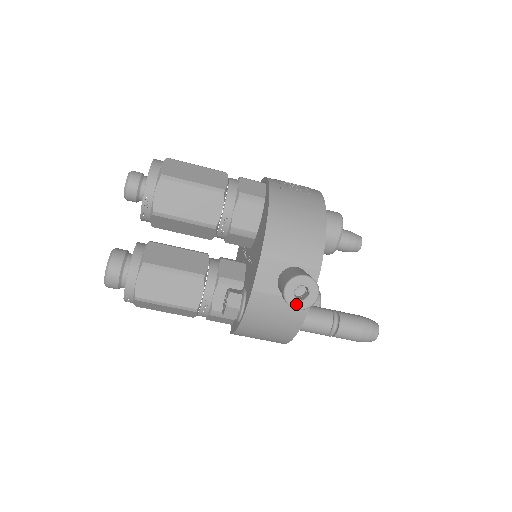
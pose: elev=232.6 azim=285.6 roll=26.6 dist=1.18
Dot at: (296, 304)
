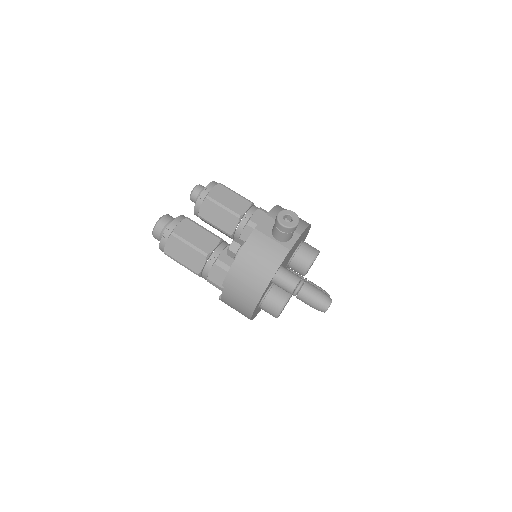
Dot at: (283, 222)
